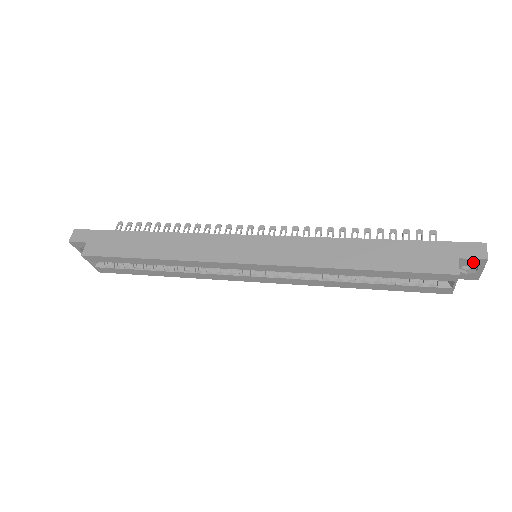
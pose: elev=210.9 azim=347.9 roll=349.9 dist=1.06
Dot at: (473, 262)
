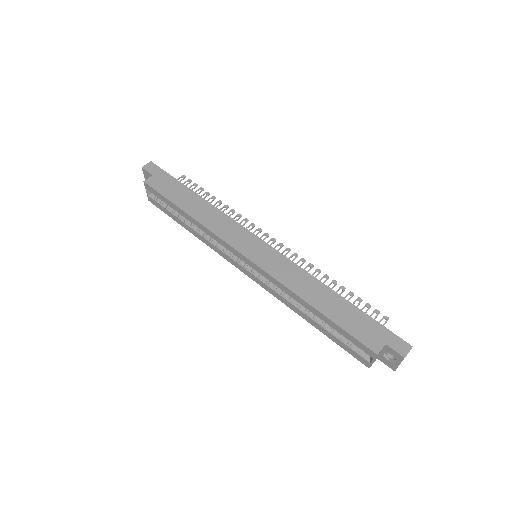
Dot at: (395, 354)
